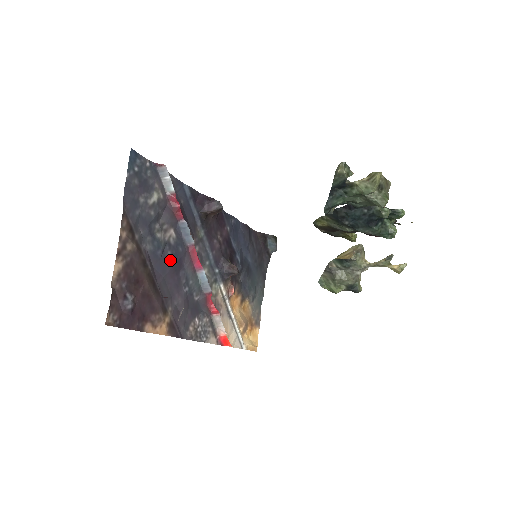
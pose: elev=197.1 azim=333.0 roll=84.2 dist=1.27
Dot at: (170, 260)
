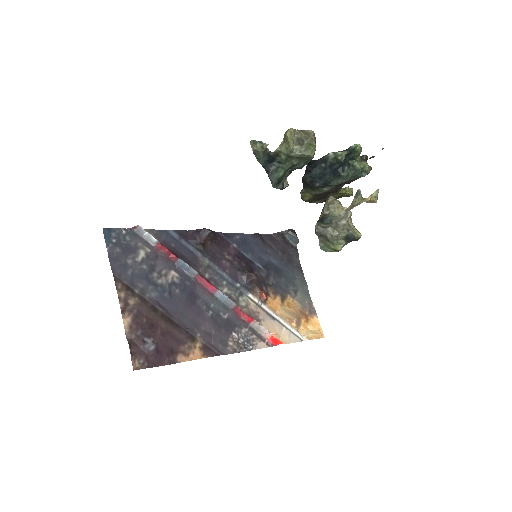
Dot at: (181, 296)
